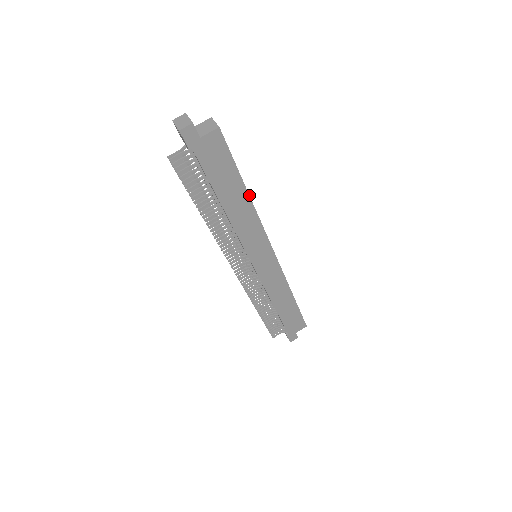
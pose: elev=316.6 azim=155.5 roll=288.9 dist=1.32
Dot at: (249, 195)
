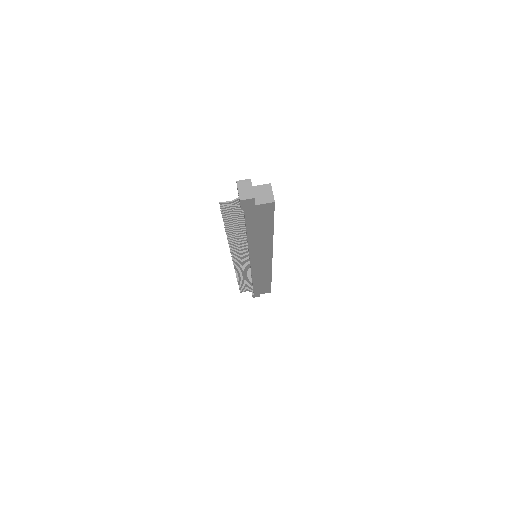
Dot at: (273, 234)
